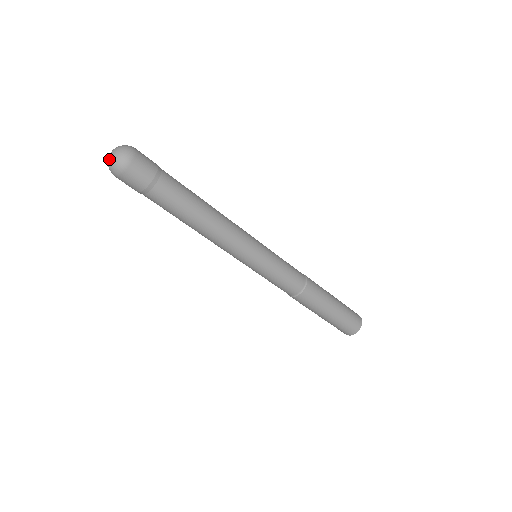
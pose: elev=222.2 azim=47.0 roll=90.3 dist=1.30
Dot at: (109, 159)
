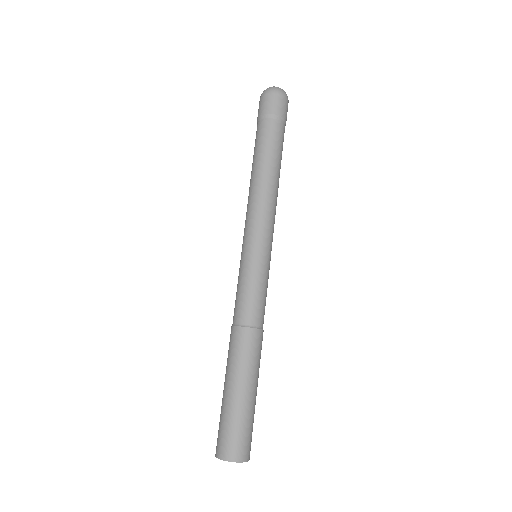
Dot at: (273, 86)
